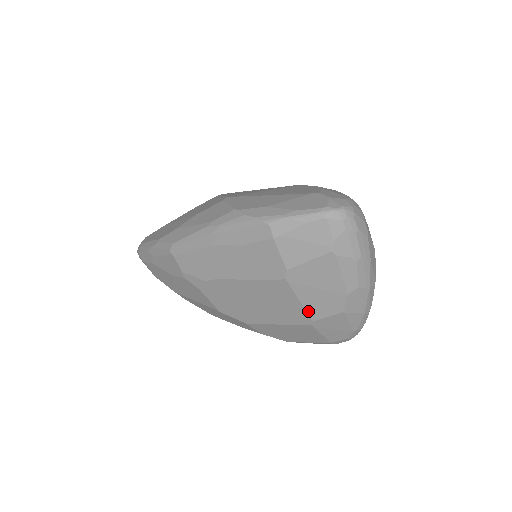
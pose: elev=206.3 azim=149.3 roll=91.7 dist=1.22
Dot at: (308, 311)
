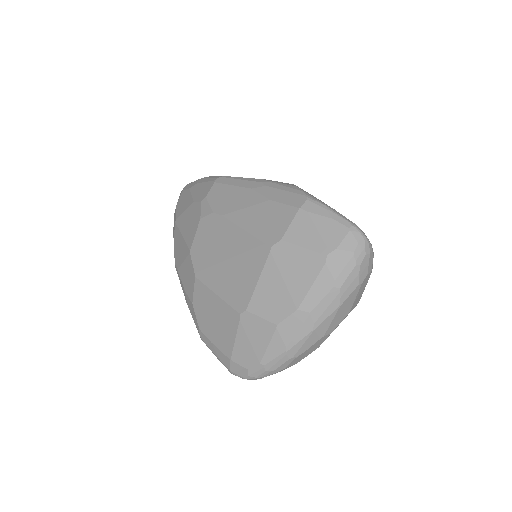
Dot at: (254, 296)
